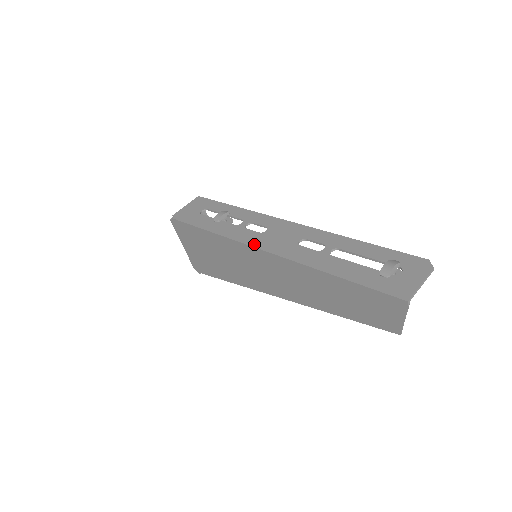
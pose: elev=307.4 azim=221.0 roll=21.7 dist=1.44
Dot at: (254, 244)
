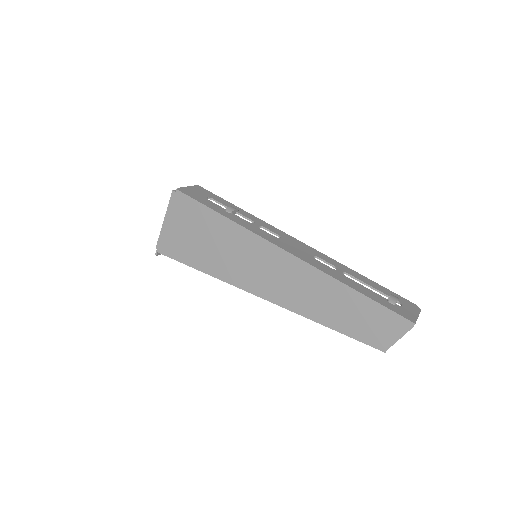
Dot at: (275, 243)
